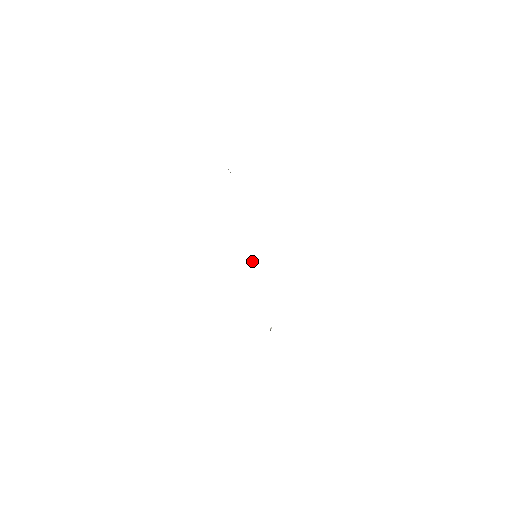
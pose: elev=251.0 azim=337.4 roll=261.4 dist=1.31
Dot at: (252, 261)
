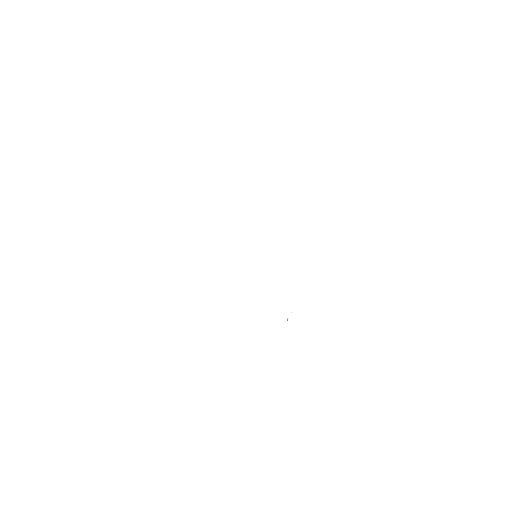
Dot at: occluded
